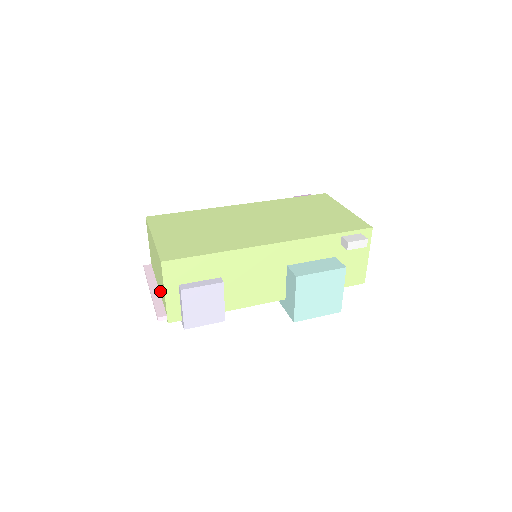
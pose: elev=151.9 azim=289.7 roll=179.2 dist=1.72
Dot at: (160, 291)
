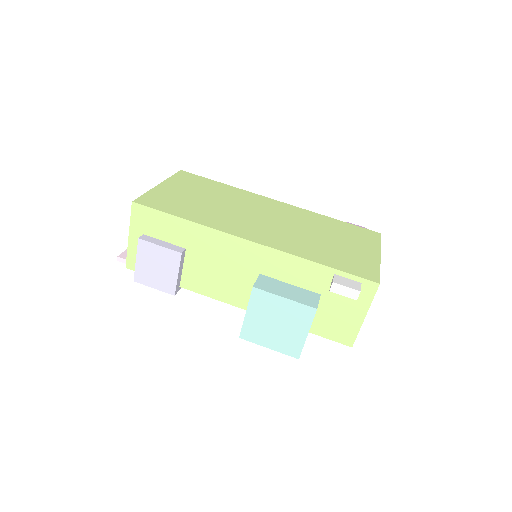
Dot at: occluded
